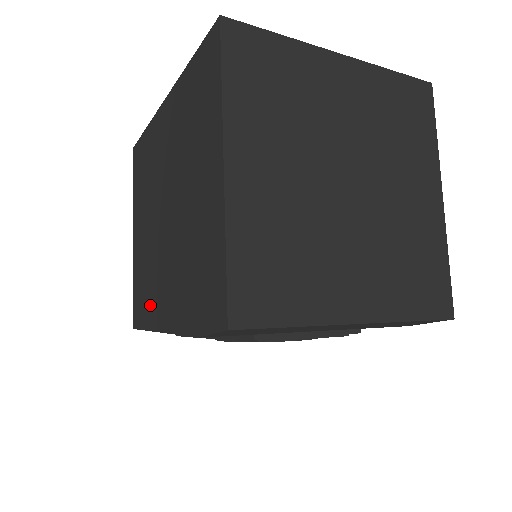
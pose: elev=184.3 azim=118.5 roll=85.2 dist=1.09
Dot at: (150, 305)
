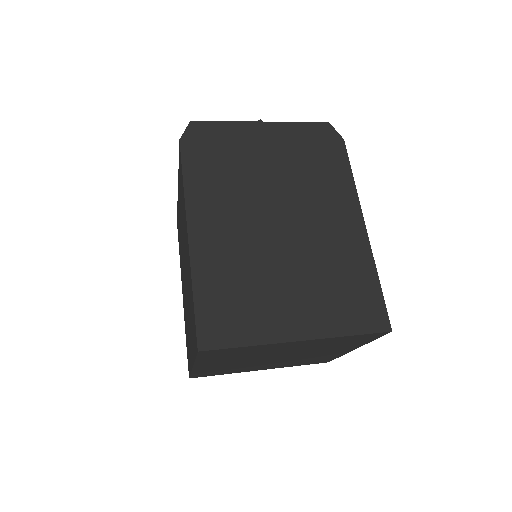
Dot at: (180, 257)
